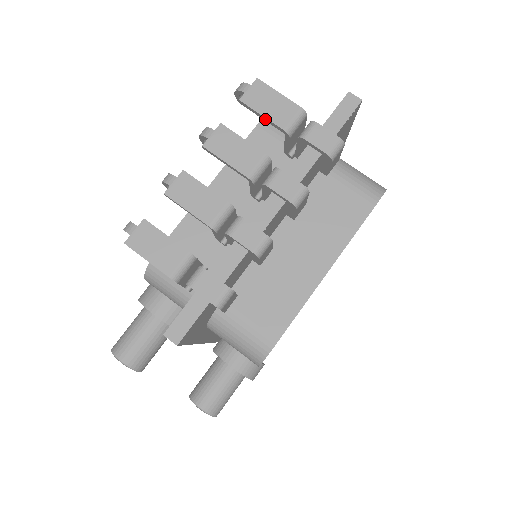
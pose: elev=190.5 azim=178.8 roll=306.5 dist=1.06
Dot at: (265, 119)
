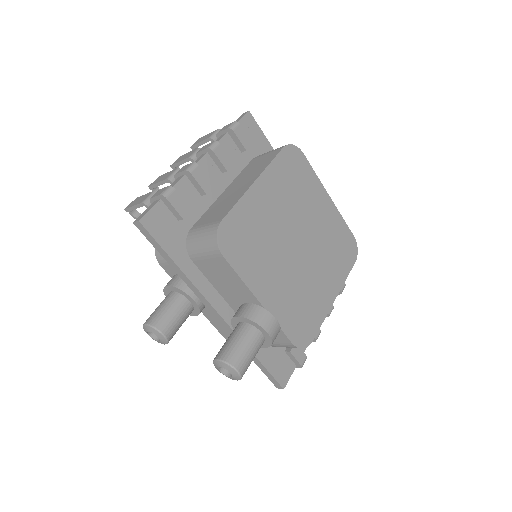
Dot at: (201, 143)
